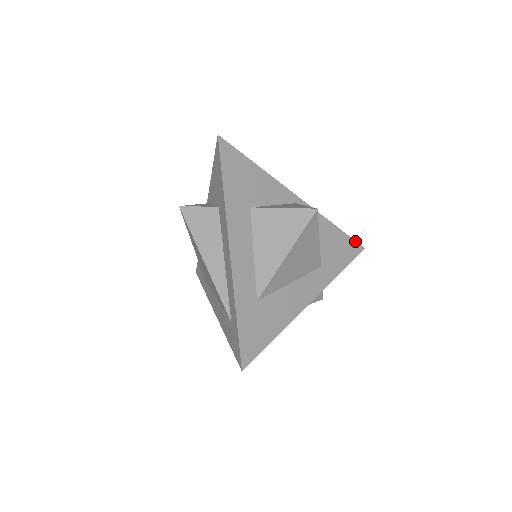
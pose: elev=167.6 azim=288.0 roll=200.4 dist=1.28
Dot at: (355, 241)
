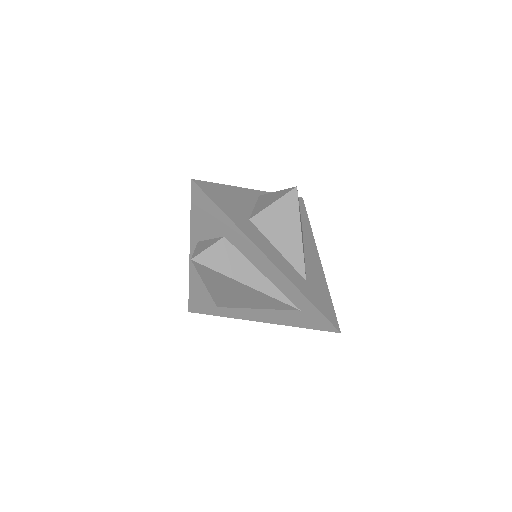
Dot at: occluded
